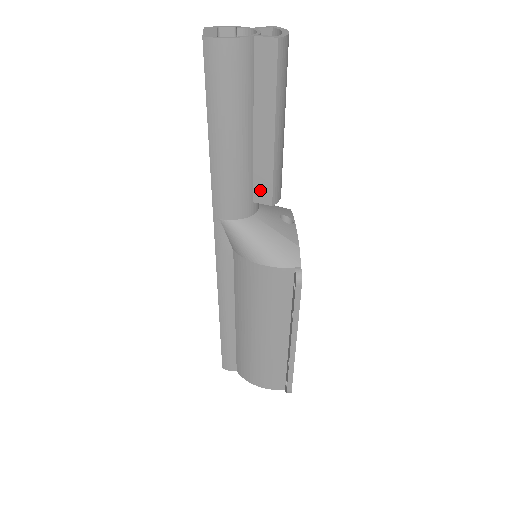
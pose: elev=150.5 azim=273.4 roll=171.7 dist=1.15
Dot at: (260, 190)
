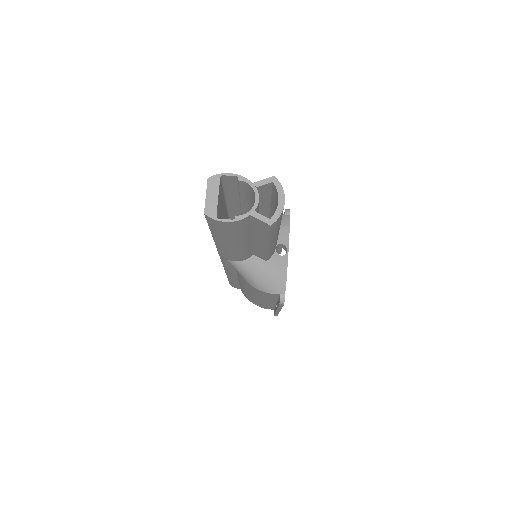
Dot at: (257, 253)
